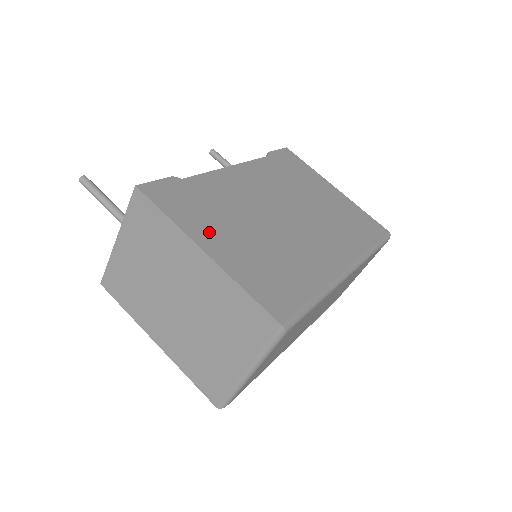
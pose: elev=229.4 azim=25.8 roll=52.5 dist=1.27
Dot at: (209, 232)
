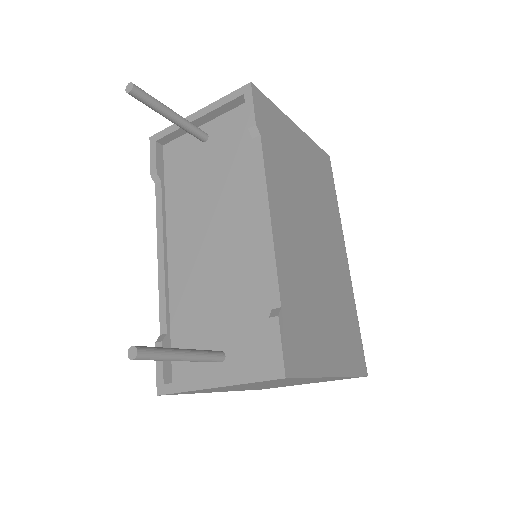
Dot at: (323, 351)
